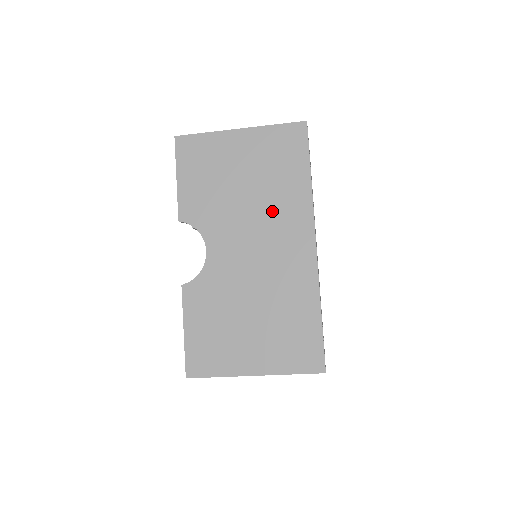
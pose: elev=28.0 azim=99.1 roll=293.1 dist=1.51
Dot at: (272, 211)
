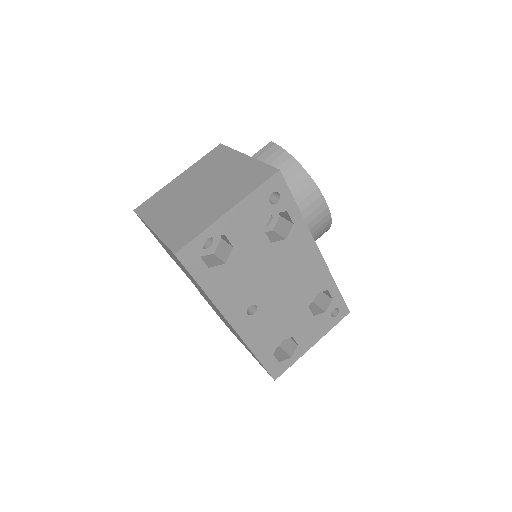
Dot at: occluded
